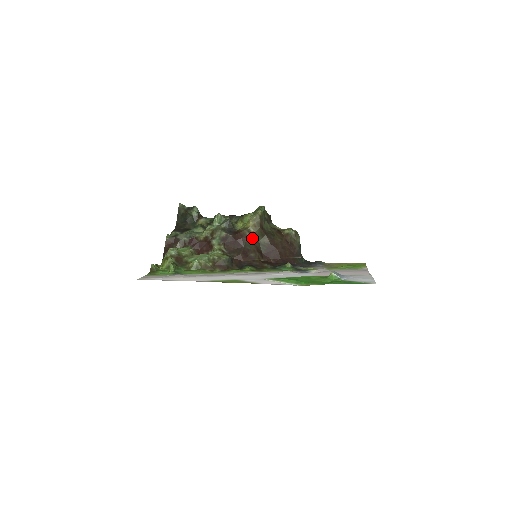
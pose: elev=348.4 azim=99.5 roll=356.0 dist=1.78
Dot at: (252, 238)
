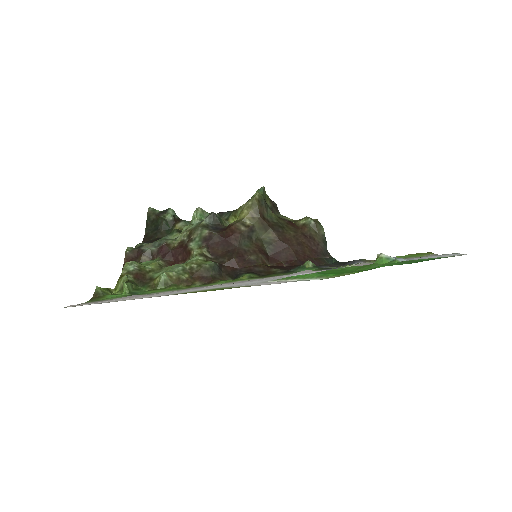
Dot at: (249, 234)
